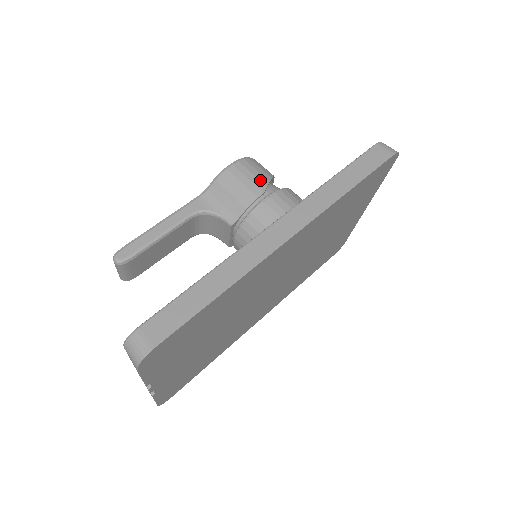
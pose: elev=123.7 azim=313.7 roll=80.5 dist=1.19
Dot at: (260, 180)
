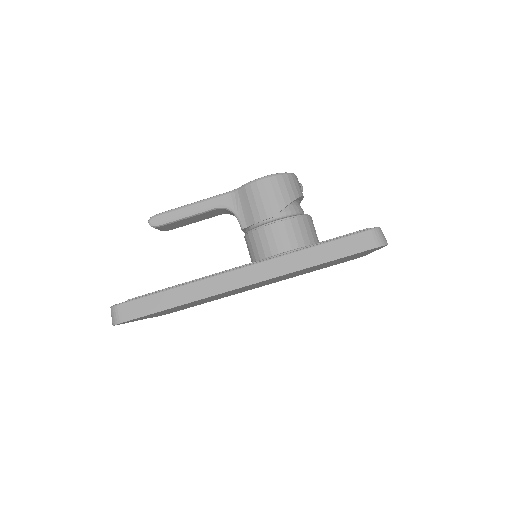
Dot at: (278, 203)
